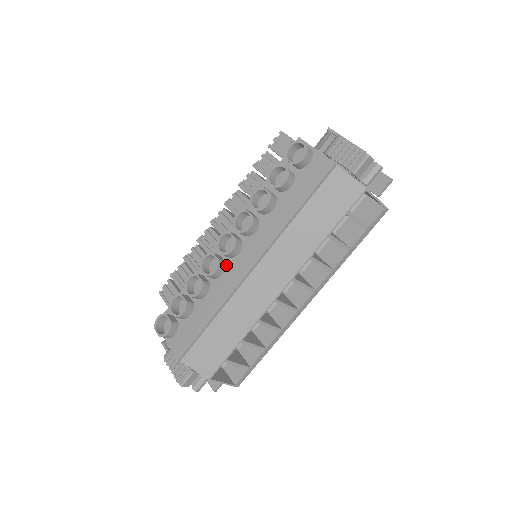
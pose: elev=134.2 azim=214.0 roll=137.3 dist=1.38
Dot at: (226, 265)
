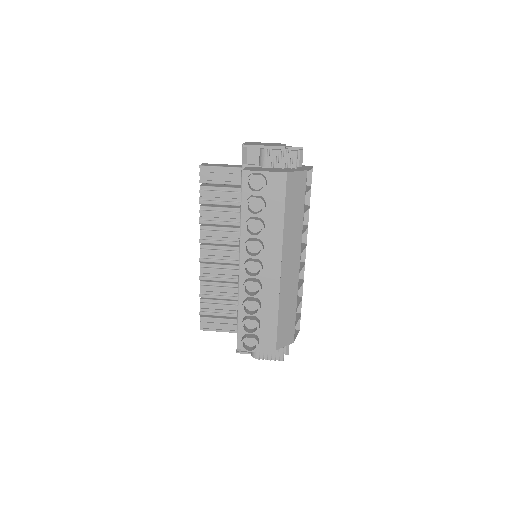
Dot at: (259, 280)
